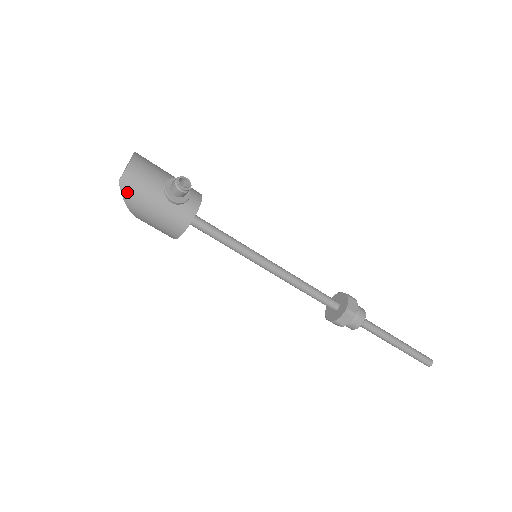
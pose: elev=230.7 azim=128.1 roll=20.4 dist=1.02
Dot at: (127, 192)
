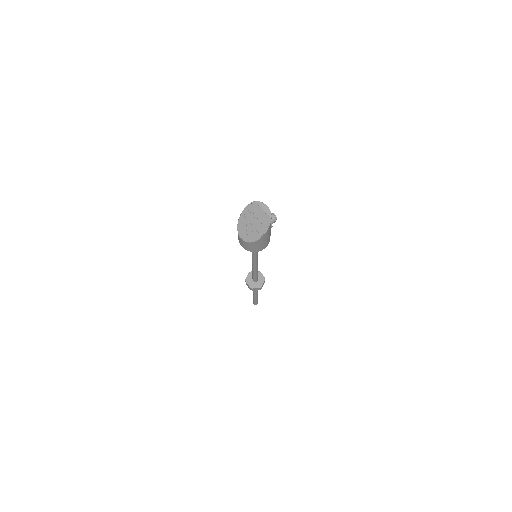
Dot at: (270, 225)
